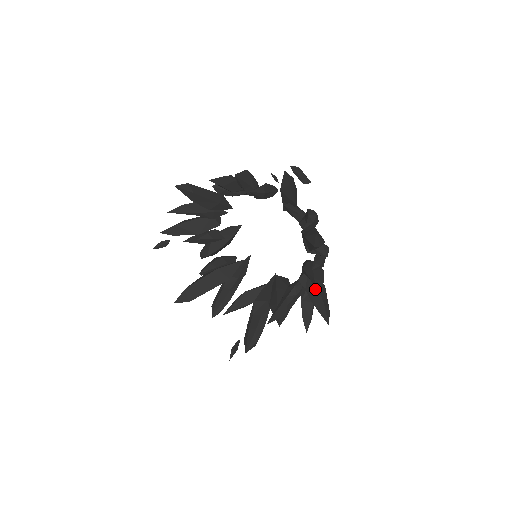
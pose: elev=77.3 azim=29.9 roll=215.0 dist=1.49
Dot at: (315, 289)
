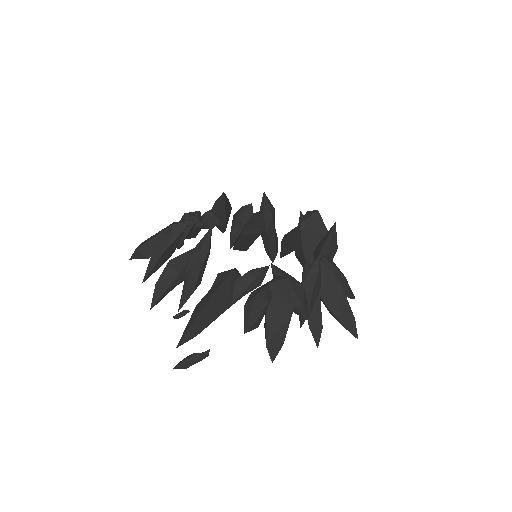
Dot at: (315, 342)
